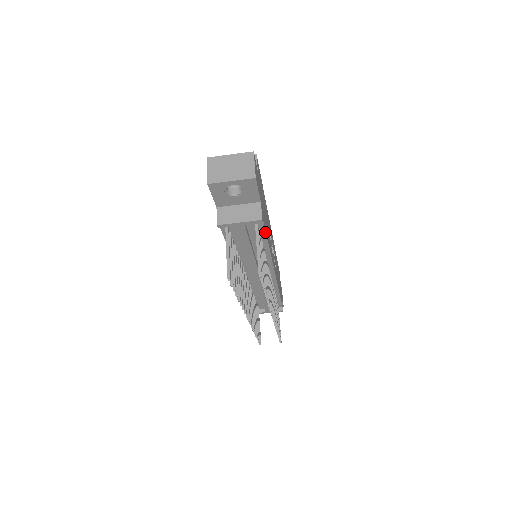
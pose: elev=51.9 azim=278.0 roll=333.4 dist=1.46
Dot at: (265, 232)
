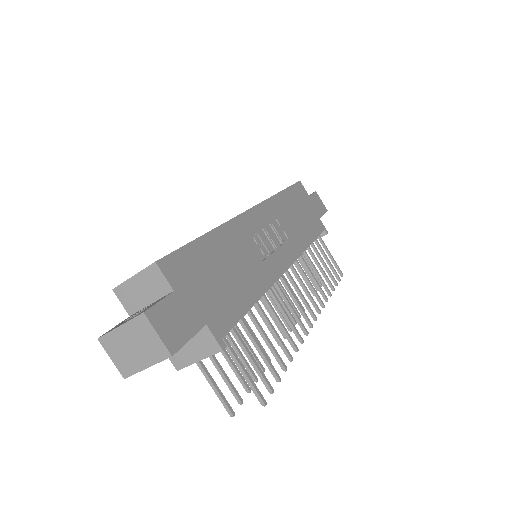
Dot at: (240, 318)
